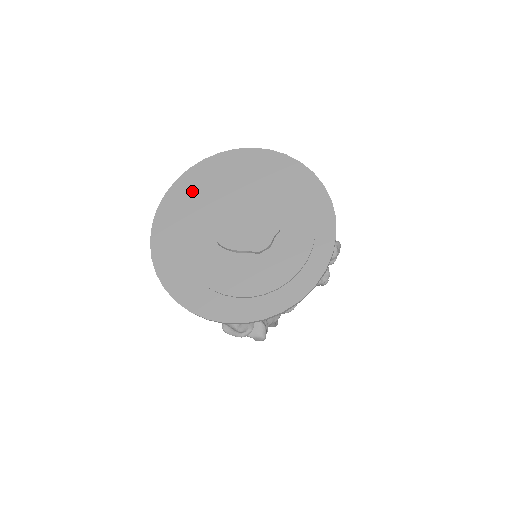
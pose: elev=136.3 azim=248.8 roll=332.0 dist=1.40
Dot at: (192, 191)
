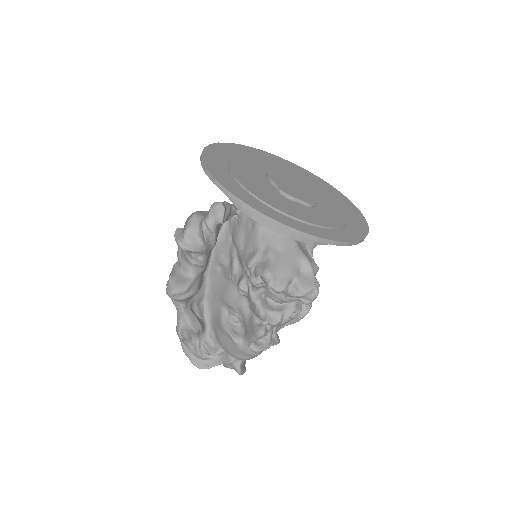
Dot at: (293, 169)
